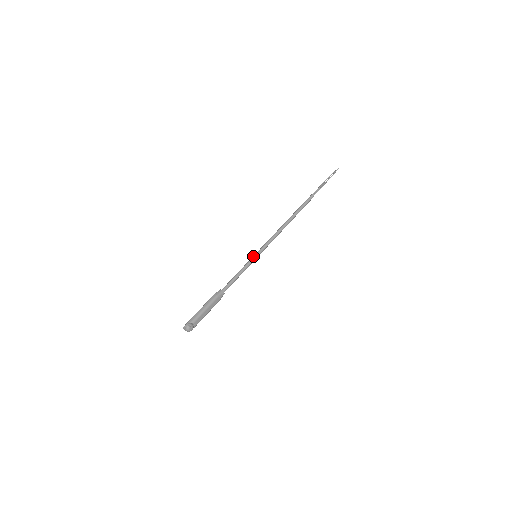
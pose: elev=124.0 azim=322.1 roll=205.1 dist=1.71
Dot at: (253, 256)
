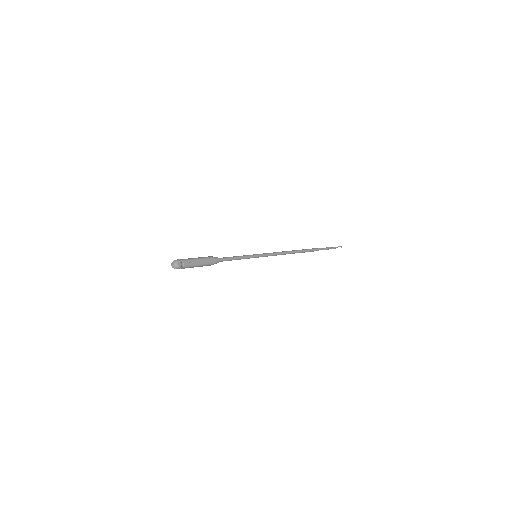
Dot at: (253, 254)
